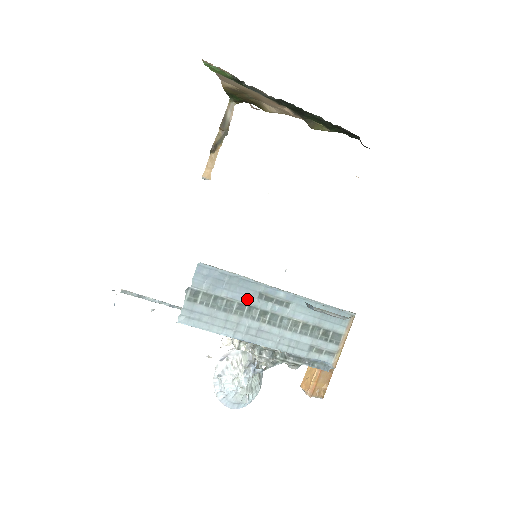
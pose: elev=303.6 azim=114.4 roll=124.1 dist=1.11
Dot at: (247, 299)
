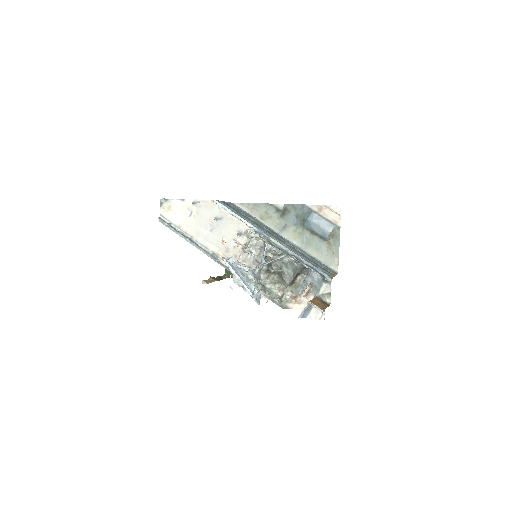
Dot at: (261, 225)
